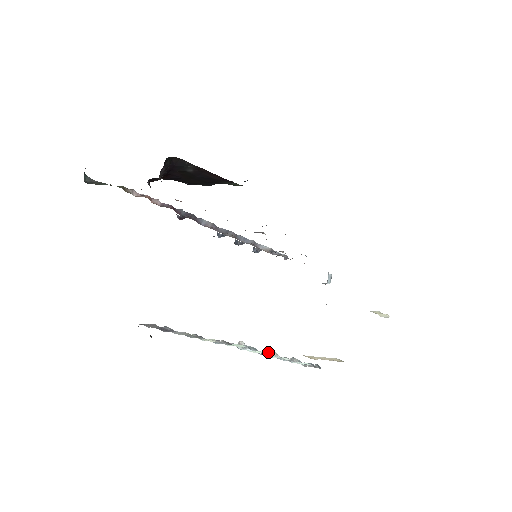
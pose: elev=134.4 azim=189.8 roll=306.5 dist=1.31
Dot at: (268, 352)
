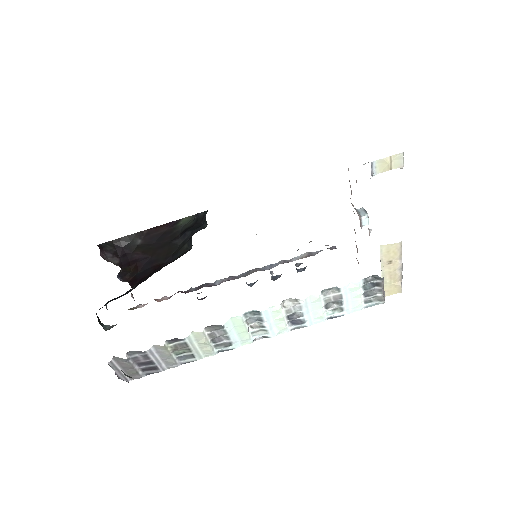
Dot at: (283, 307)
